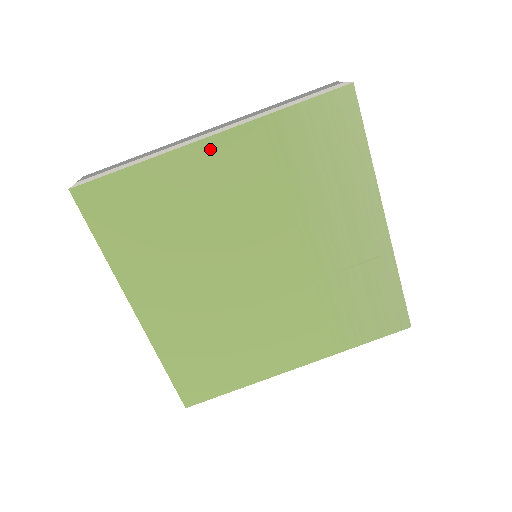
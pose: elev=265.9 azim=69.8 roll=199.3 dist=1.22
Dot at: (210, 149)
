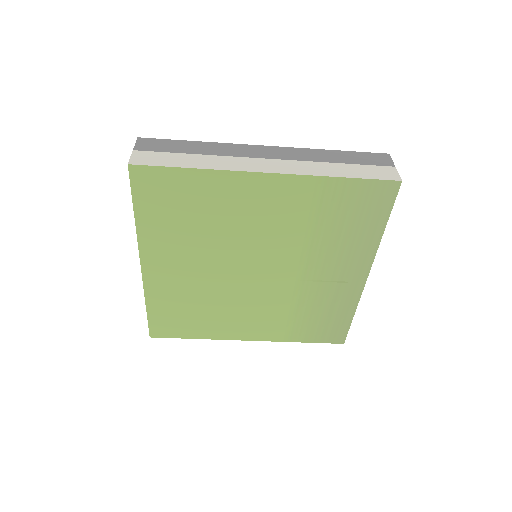
Dot at: (263, 182)
